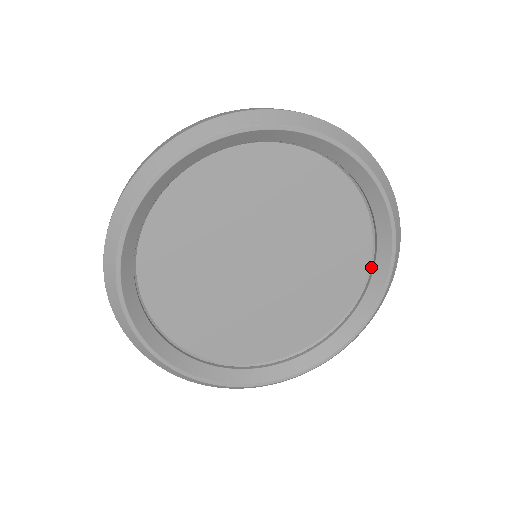
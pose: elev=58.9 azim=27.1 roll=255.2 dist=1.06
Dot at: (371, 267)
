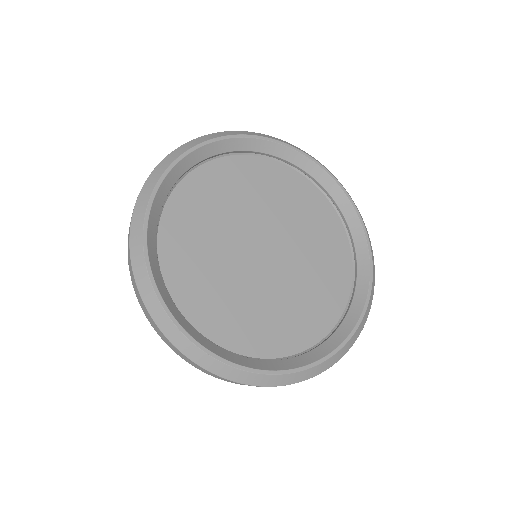
Dot at: (350, 240)
